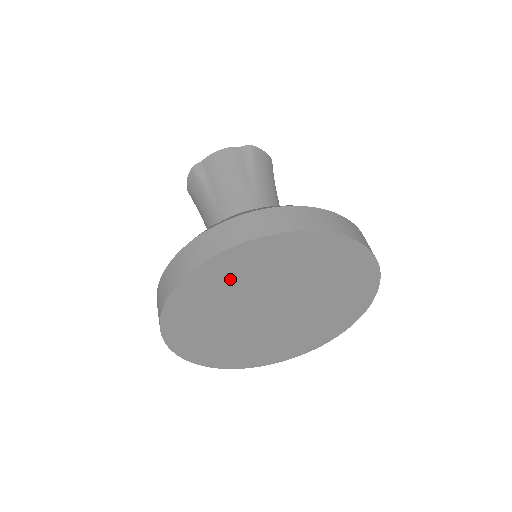
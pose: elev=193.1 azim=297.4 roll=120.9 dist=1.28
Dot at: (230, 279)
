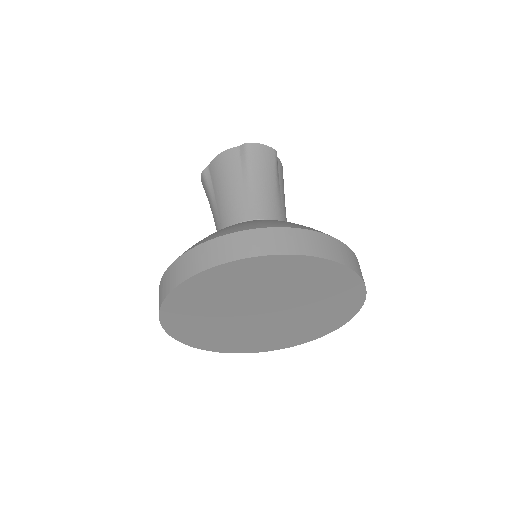
Dot at: (203, 298)
